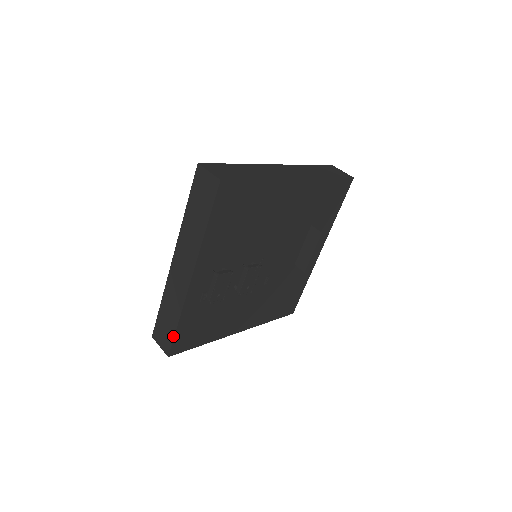
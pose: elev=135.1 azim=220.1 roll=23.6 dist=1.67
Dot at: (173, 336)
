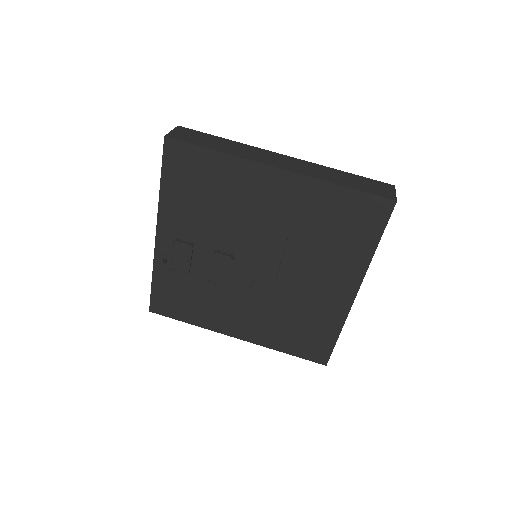
Dot at: (151, 291)
